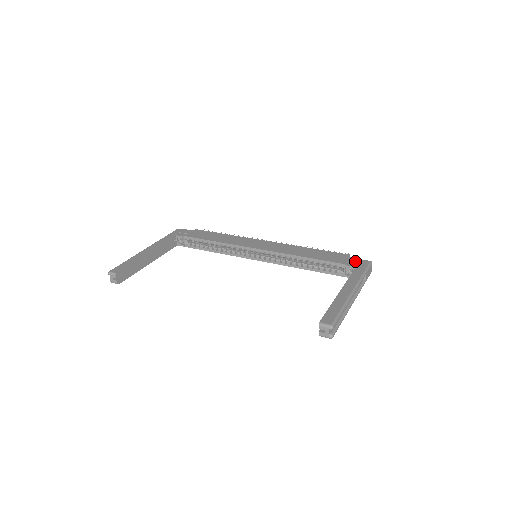
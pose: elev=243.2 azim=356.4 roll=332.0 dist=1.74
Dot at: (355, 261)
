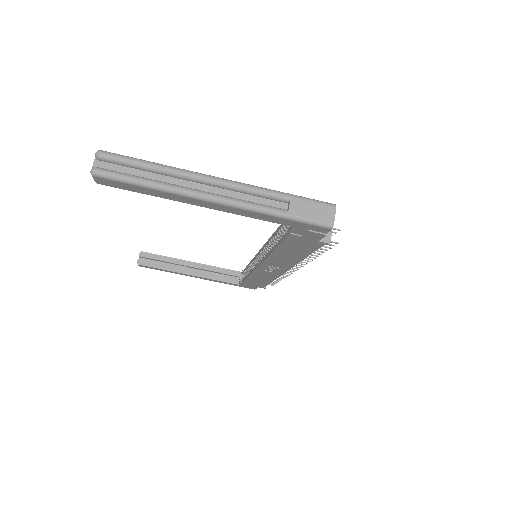
Dot at: occluded
